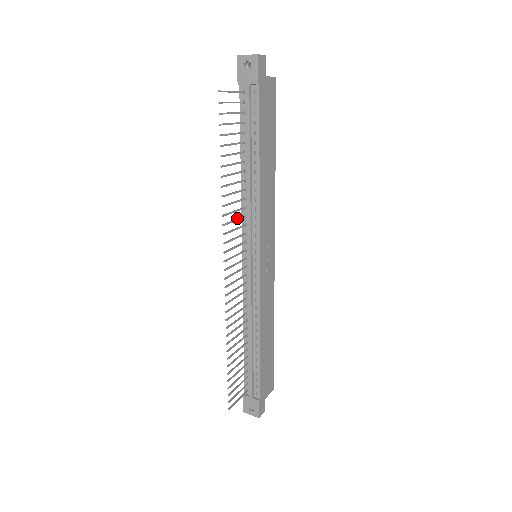
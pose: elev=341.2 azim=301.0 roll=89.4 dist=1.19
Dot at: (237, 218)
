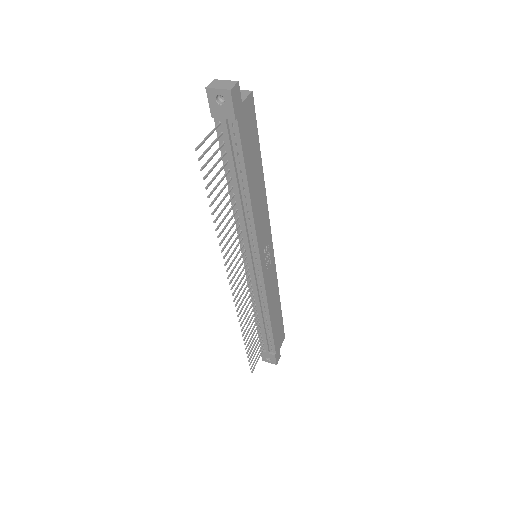
Dot at: (234, 240)
